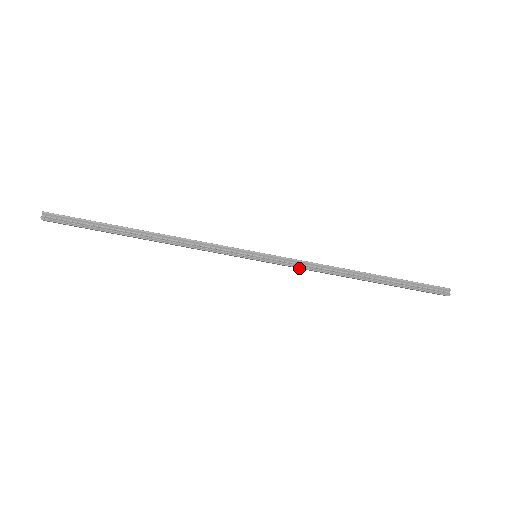
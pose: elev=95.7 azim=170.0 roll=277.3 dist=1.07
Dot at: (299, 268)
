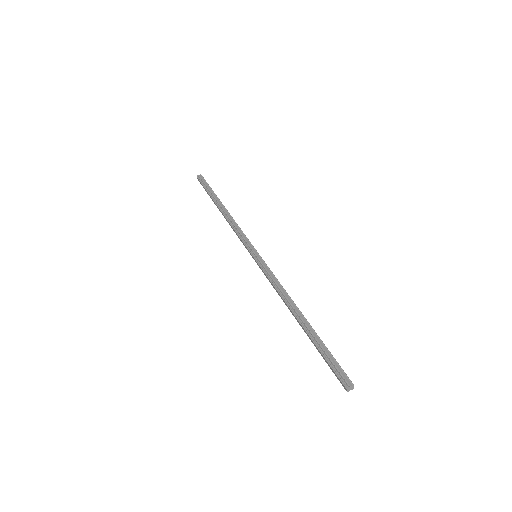
Dot at: (270, 281)
